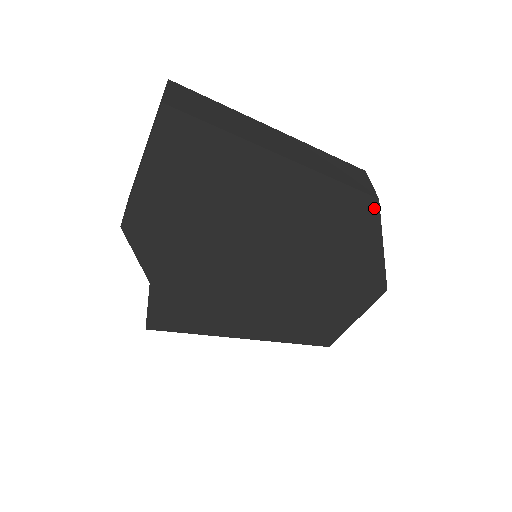
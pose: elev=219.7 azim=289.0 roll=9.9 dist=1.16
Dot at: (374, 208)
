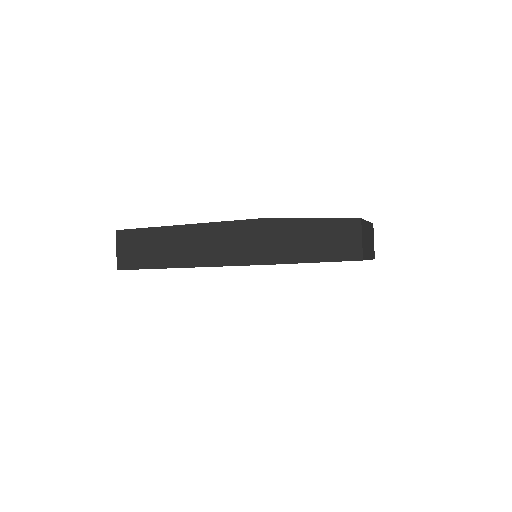
Dot at: (275, 264)
